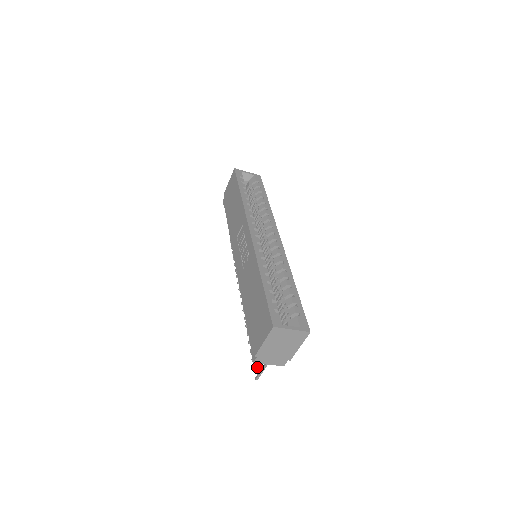
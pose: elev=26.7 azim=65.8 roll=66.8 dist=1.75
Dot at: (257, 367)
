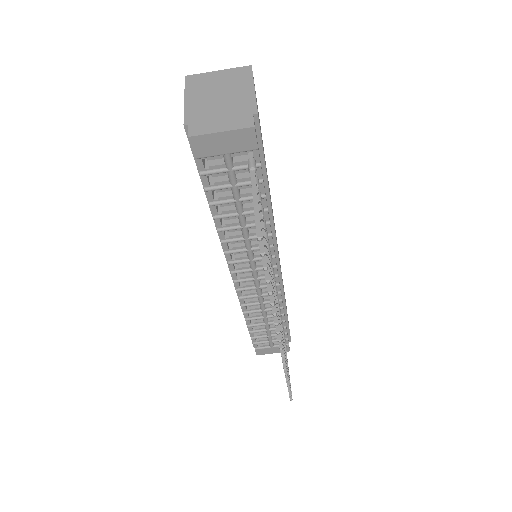
Dot at: (262, 243)
